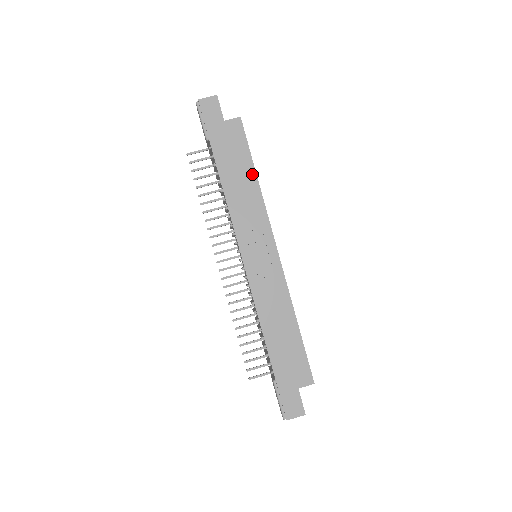
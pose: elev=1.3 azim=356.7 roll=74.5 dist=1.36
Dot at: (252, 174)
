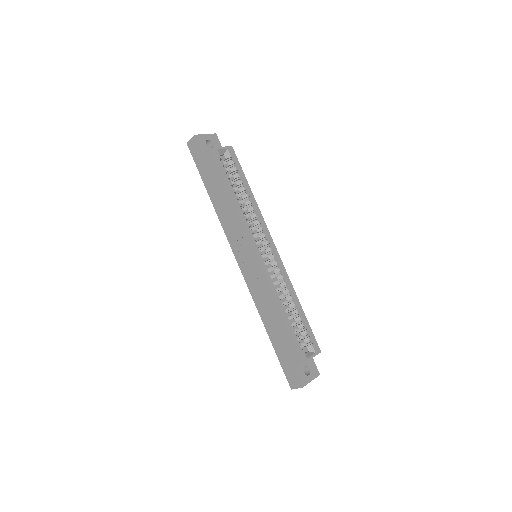
Dot at: (228, 194)
